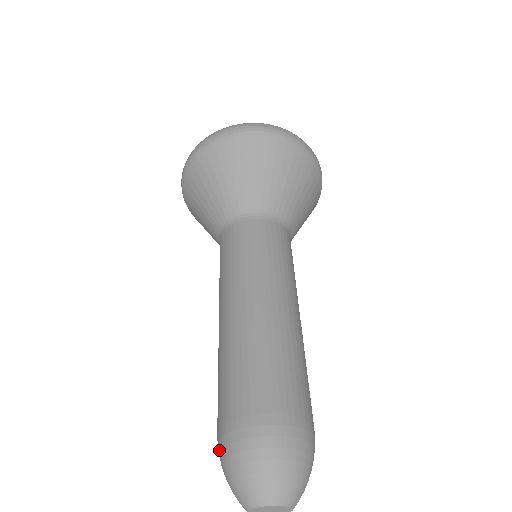
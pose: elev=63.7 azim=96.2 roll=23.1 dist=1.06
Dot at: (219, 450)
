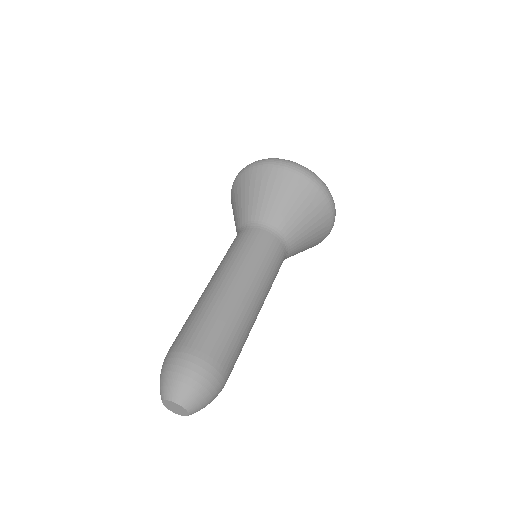
Dot at: (164, 360)
